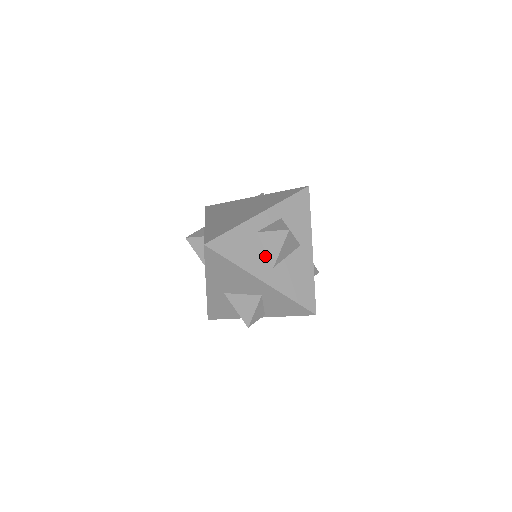
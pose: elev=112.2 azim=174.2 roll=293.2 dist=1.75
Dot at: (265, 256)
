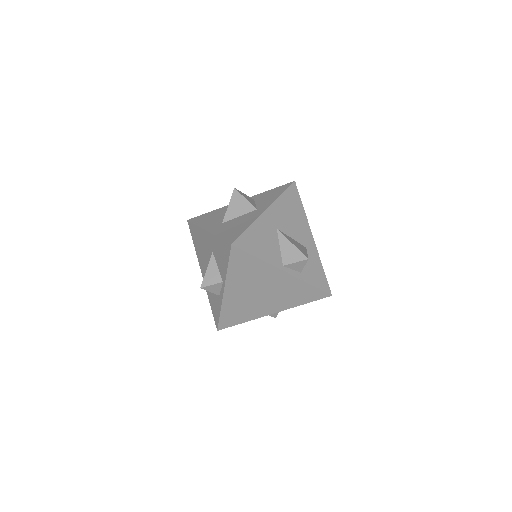
Dot at: (222, 219)
